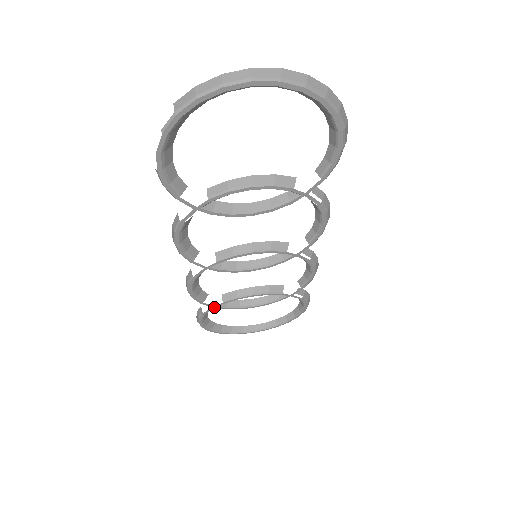
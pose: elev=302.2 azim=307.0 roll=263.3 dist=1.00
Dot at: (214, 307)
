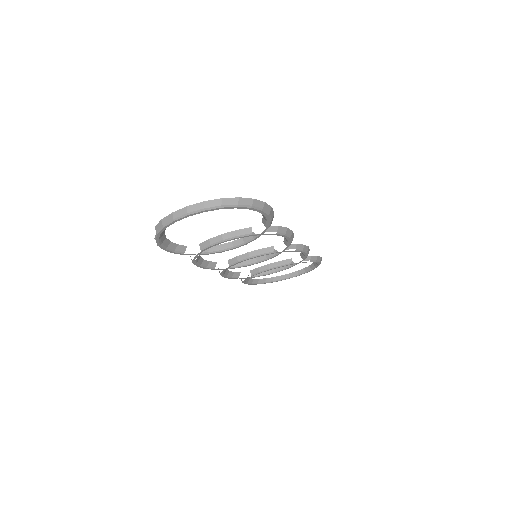
Dot at: occluded
